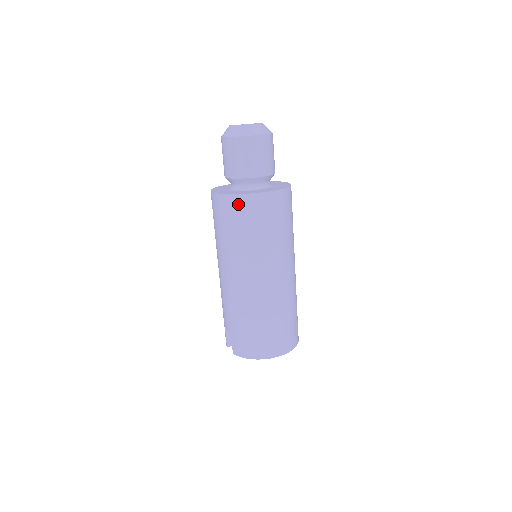
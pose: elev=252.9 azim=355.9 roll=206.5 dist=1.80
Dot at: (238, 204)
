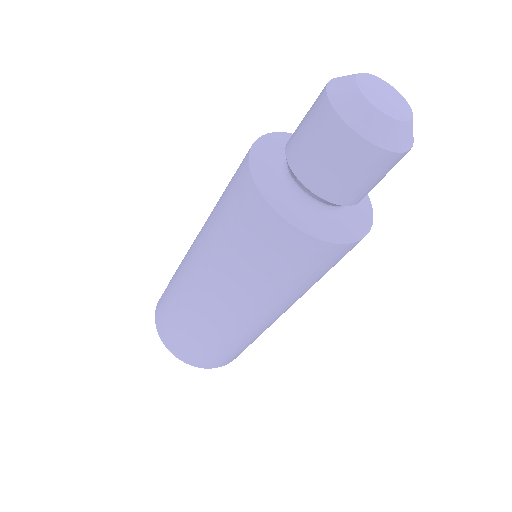
Dot at: (246, 193)
